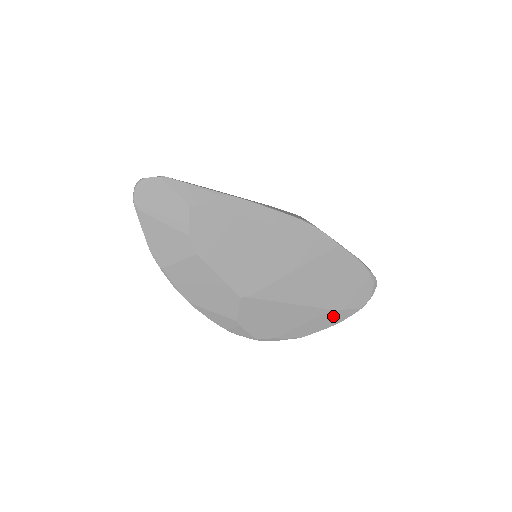
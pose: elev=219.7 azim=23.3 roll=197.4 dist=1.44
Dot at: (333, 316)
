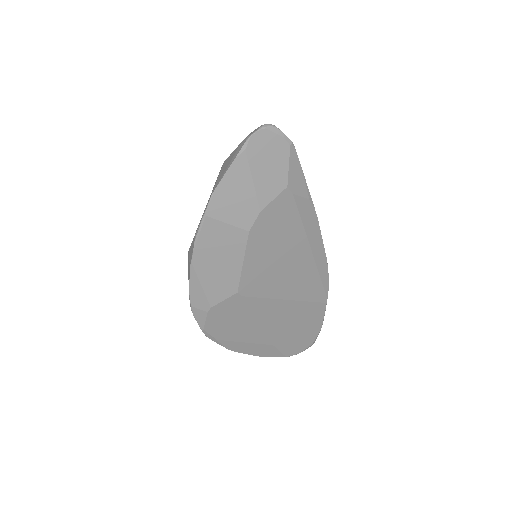
Dot at: (268, 350)
